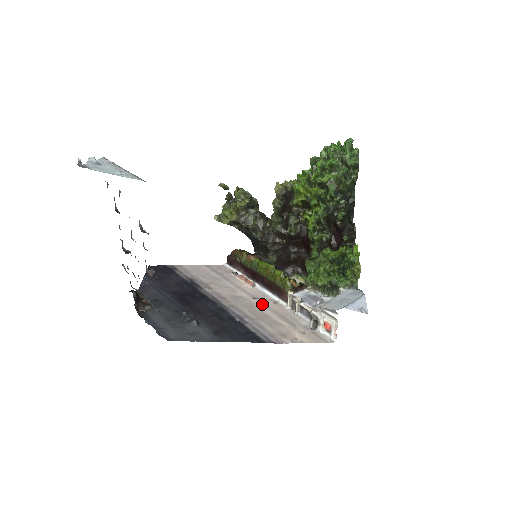
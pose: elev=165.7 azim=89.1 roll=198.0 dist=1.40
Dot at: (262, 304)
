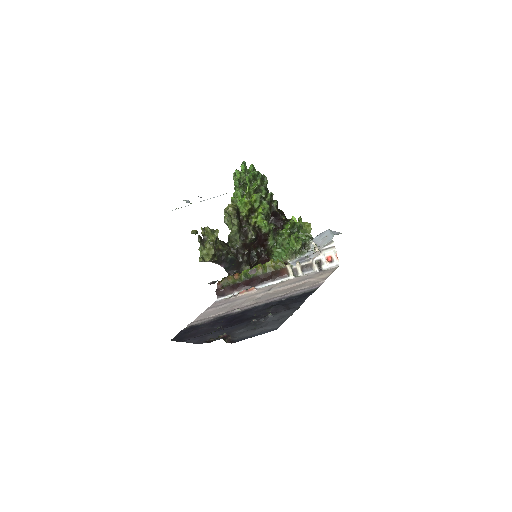
Dot at: (278, 288)
